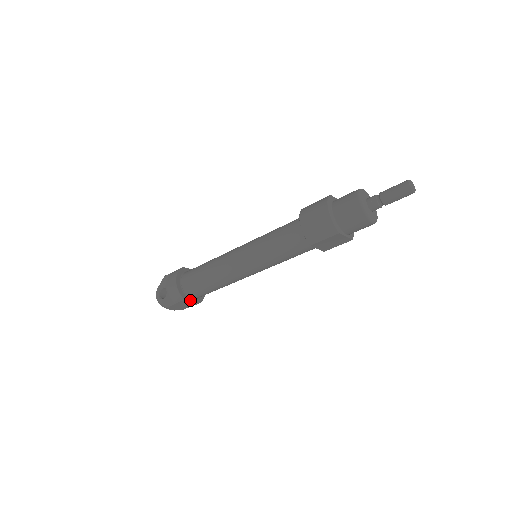
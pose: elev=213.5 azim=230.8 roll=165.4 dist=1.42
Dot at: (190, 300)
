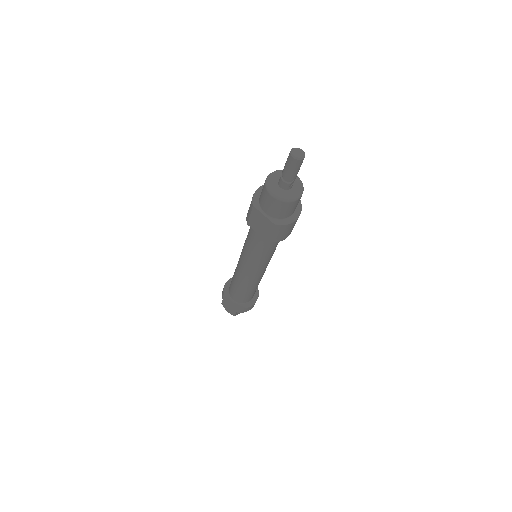
Dot at: (229, 298)
